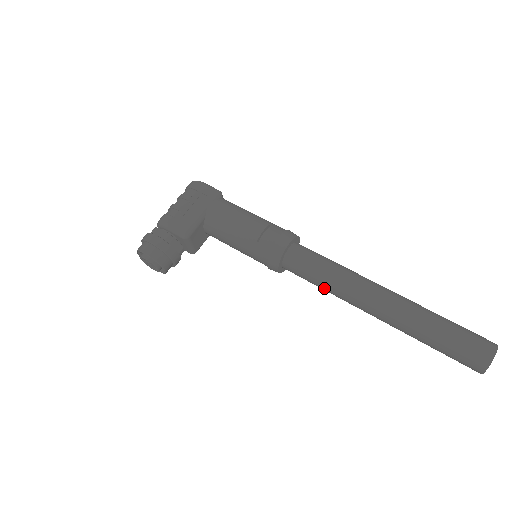
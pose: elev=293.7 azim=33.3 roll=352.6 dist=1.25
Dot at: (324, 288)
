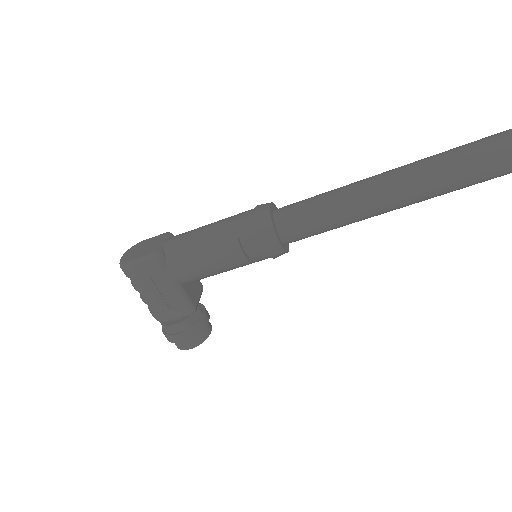
Dot at: occluded
